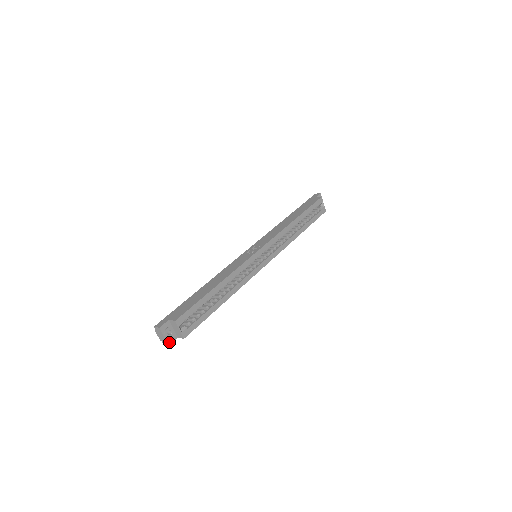
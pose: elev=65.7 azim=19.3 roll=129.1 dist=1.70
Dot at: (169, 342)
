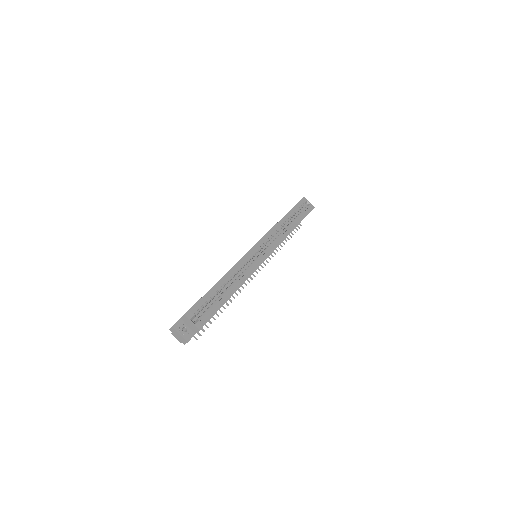
Dot at: (187, 339)
